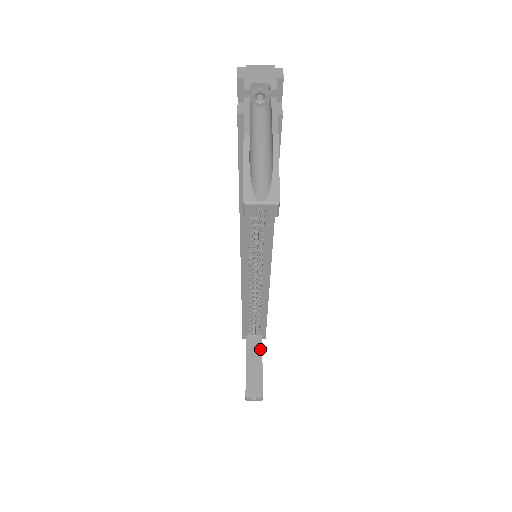
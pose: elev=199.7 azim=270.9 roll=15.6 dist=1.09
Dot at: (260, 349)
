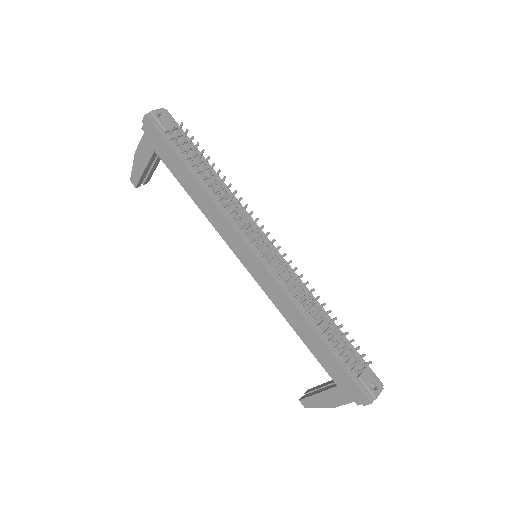
Dot at: occluded
